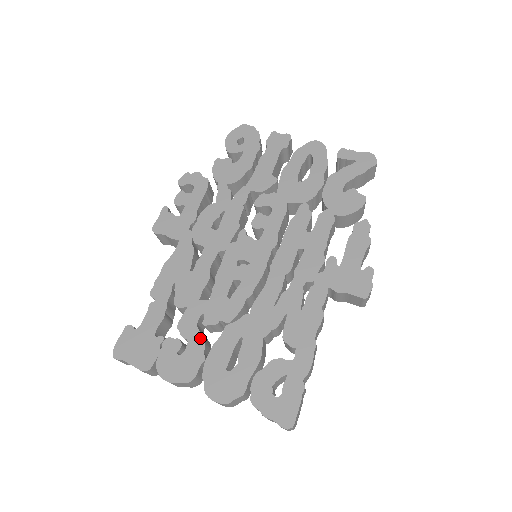
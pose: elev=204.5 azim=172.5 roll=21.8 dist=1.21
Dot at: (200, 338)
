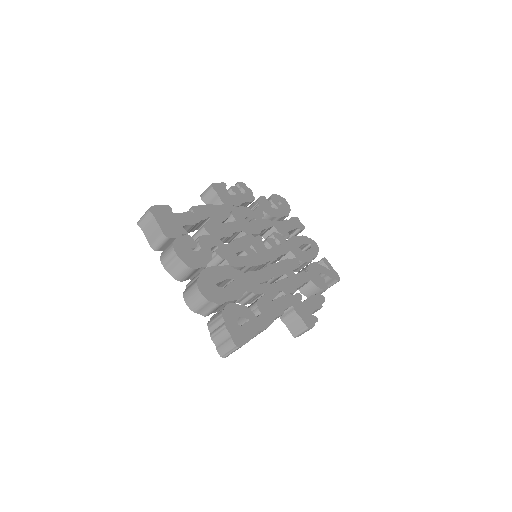
Dot at: (210, 255)
